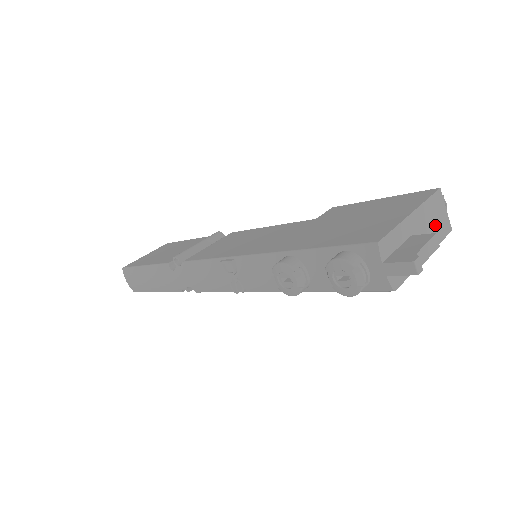
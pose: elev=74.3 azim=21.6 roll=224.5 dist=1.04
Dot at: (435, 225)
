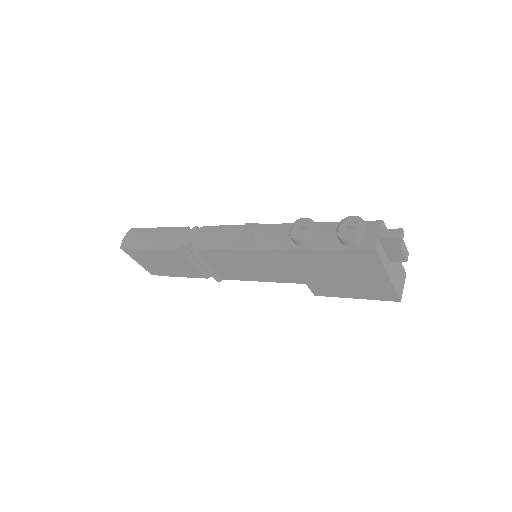
Dot at: (398, 279)
